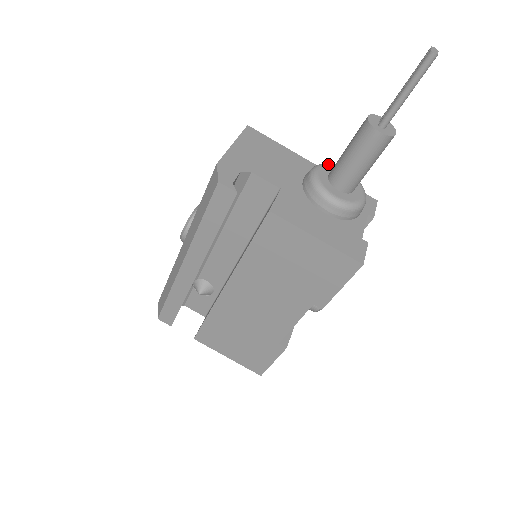
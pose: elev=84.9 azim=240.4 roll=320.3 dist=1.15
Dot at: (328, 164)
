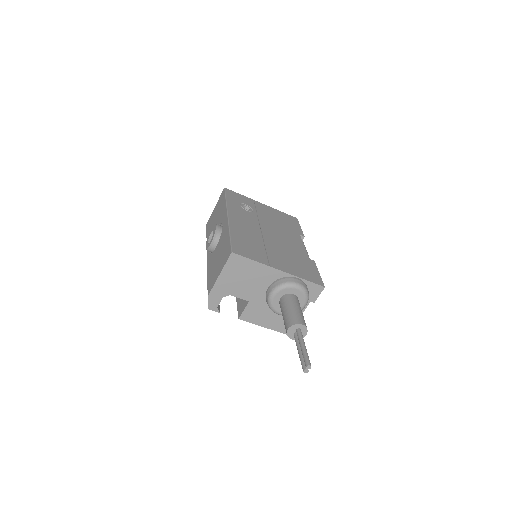
Dot at: (284, 288)
